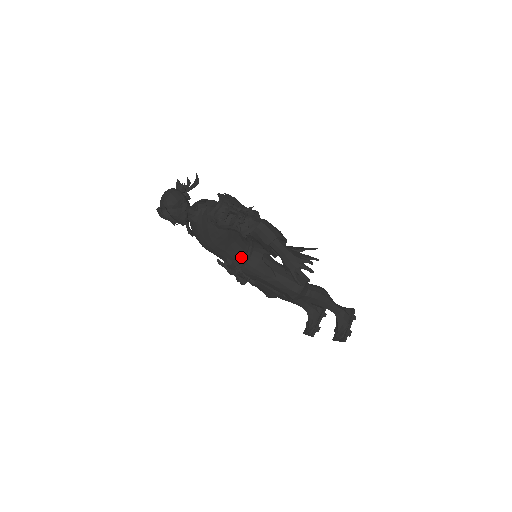
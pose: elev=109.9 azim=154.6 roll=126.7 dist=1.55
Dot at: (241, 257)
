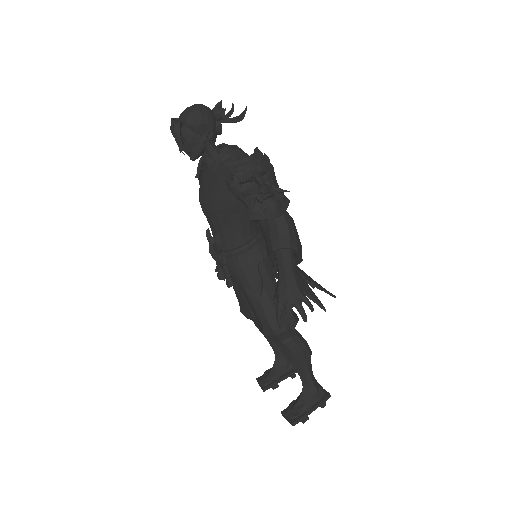
Dot at: (235, 244)
